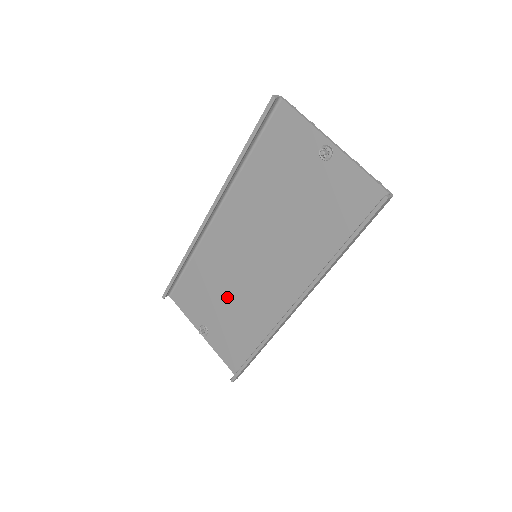
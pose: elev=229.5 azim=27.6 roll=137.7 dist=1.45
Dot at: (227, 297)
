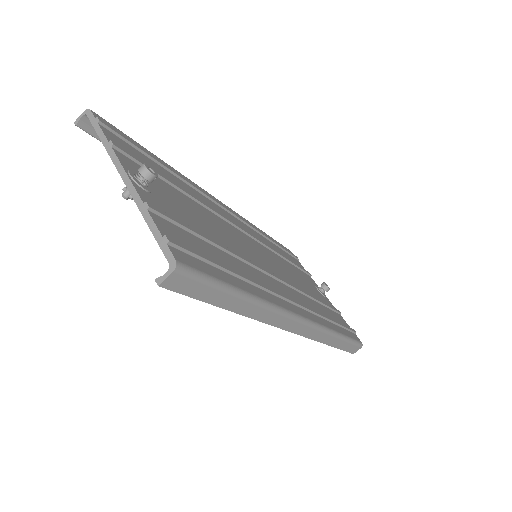
Dot at: occluded
